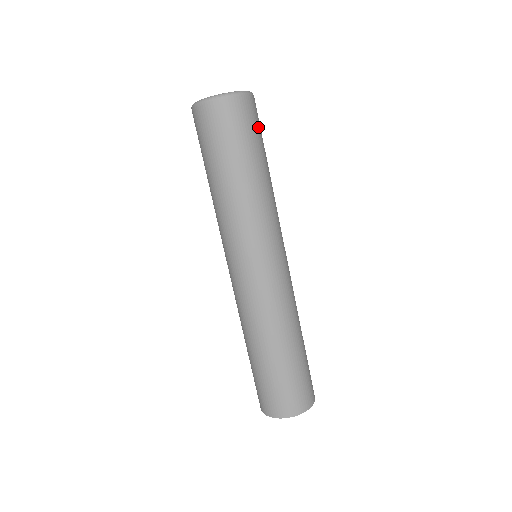
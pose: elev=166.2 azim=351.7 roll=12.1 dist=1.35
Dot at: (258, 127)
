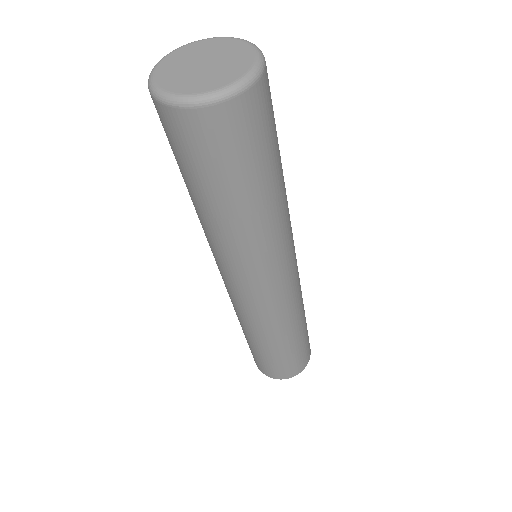
Dot at: (232, 153)
